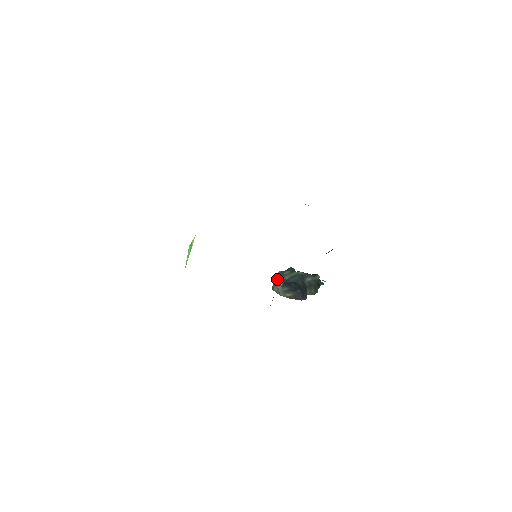
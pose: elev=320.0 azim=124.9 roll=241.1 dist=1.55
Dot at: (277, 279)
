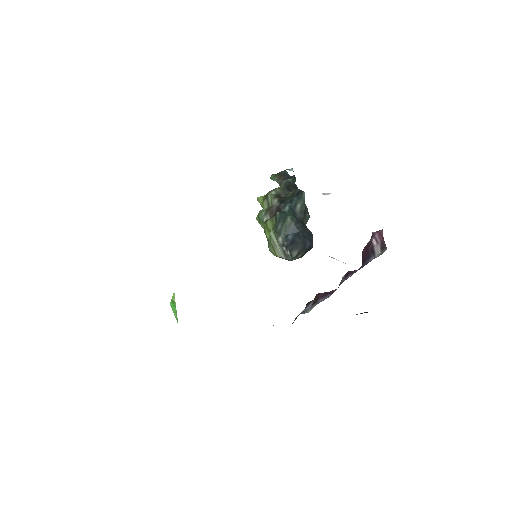
Dot at: (277, 245)
